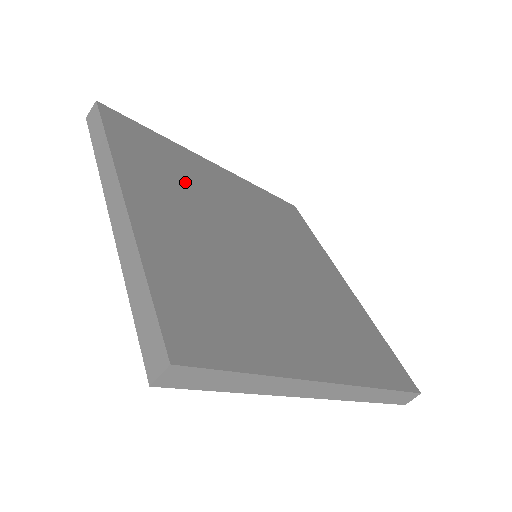
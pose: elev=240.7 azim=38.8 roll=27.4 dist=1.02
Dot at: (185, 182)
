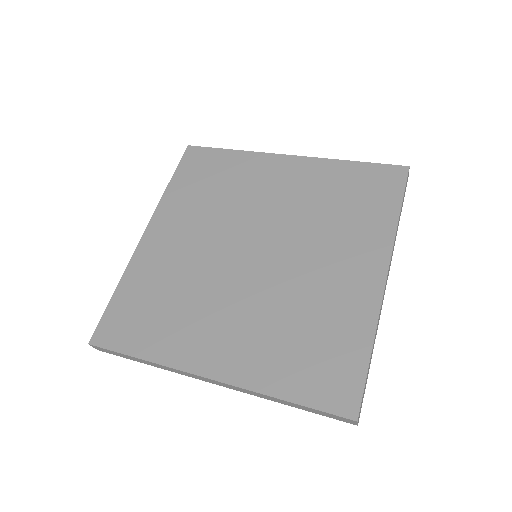
Dot at: (180, 296)
